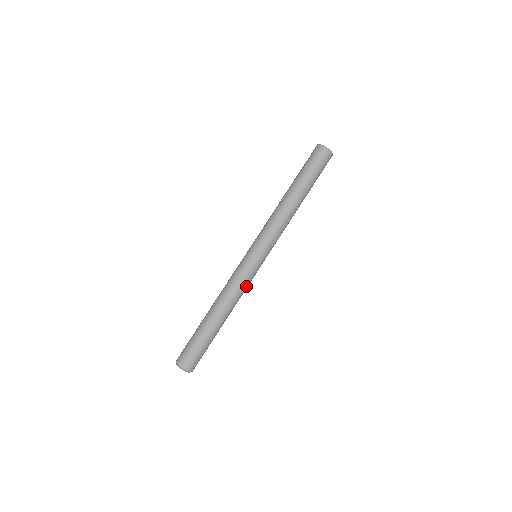
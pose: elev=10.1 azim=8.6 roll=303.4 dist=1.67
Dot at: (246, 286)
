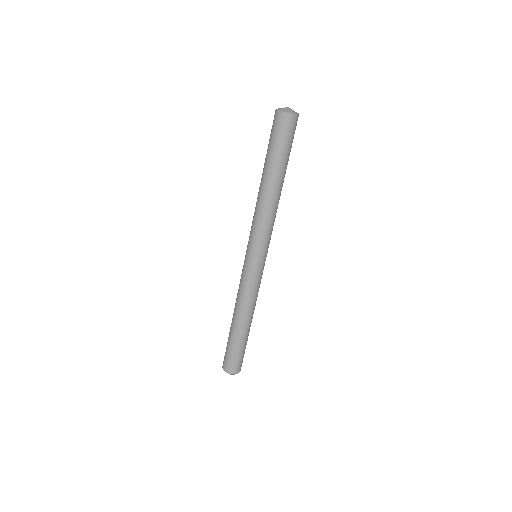
Dot at: (256, 289)
